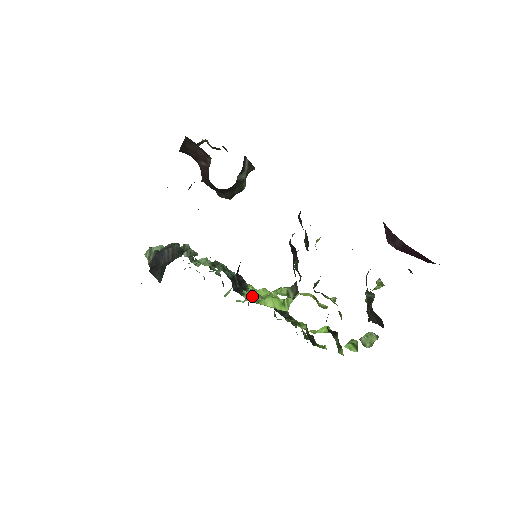
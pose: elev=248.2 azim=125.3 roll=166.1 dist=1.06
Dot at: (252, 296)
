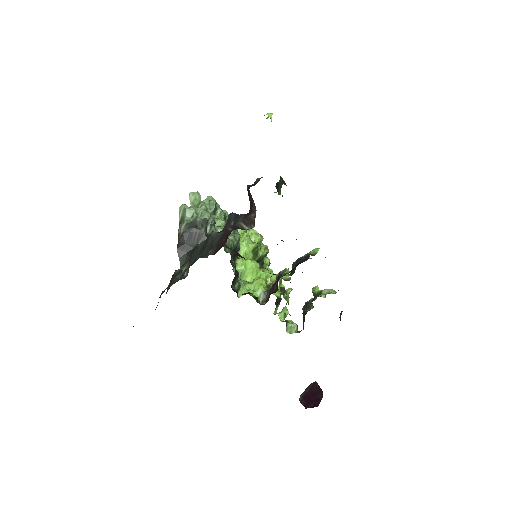
Dot at: (240, 270)
